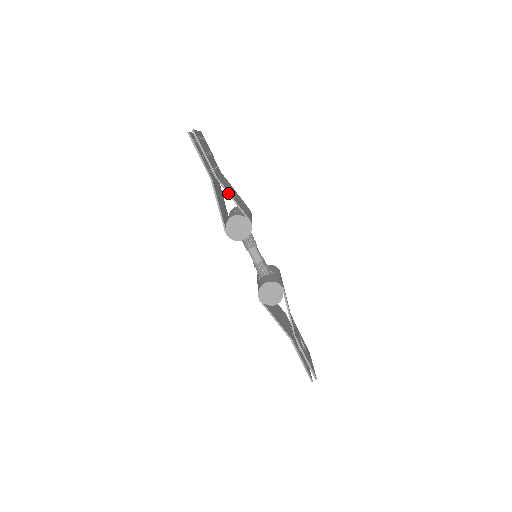
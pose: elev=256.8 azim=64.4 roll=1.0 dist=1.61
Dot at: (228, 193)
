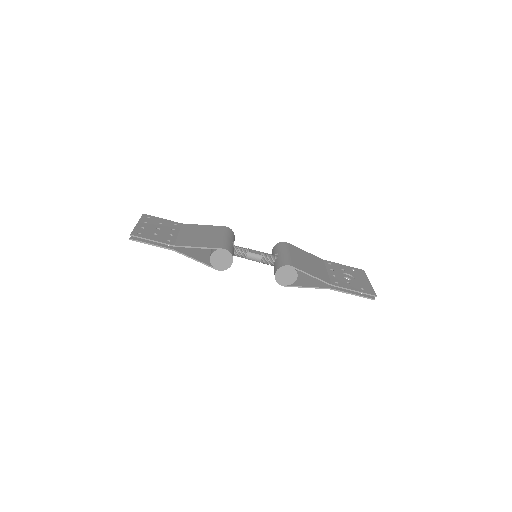
Dot at: (191, 247)
